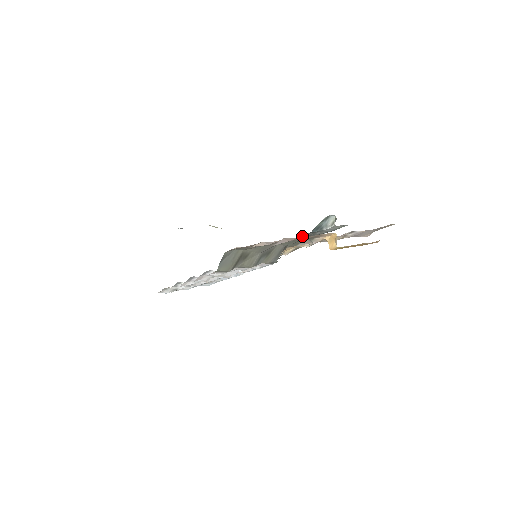
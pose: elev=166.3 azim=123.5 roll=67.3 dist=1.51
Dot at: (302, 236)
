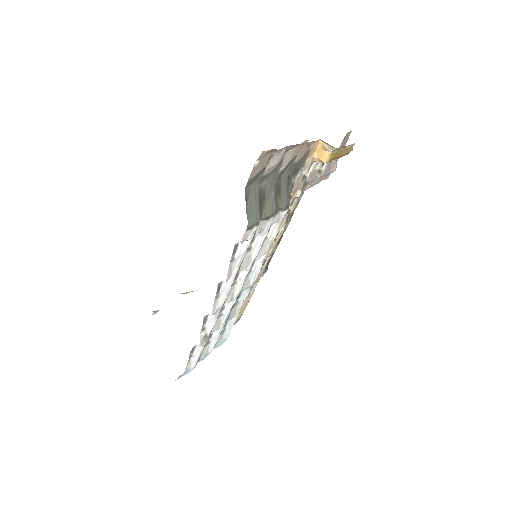
Dot at: occluded
